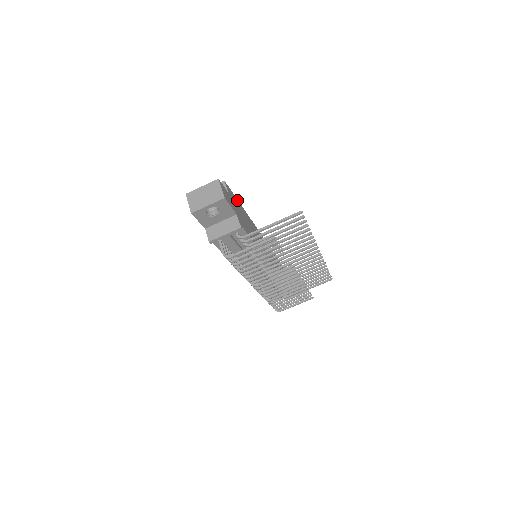
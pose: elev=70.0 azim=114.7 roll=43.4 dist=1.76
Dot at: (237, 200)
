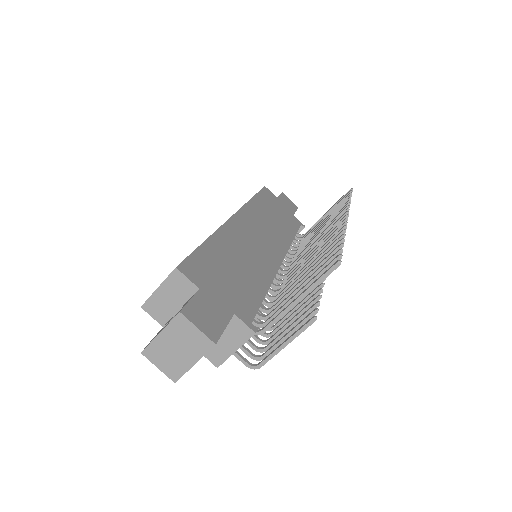
Dot at: (202, 248)
